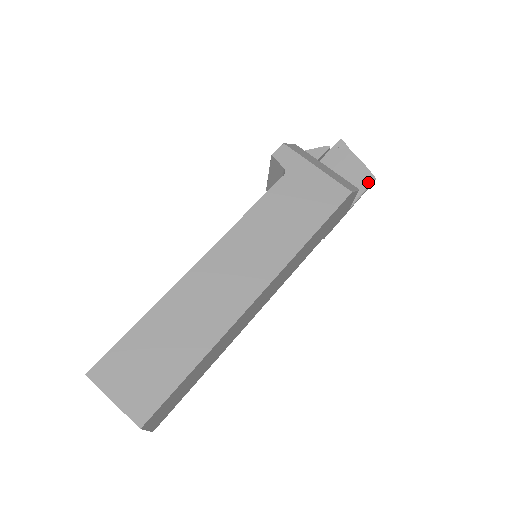
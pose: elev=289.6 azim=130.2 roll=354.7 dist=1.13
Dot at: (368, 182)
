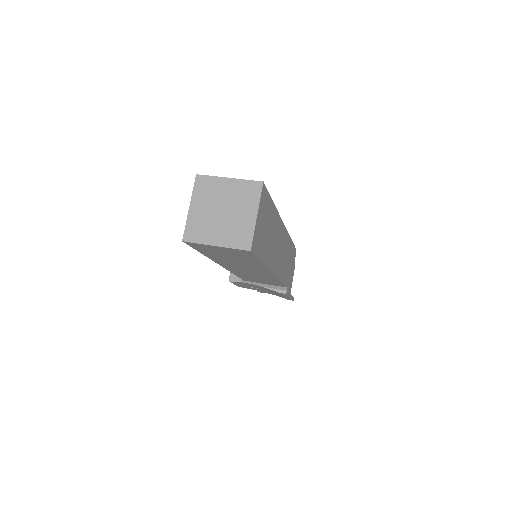
Dot at: occluded
